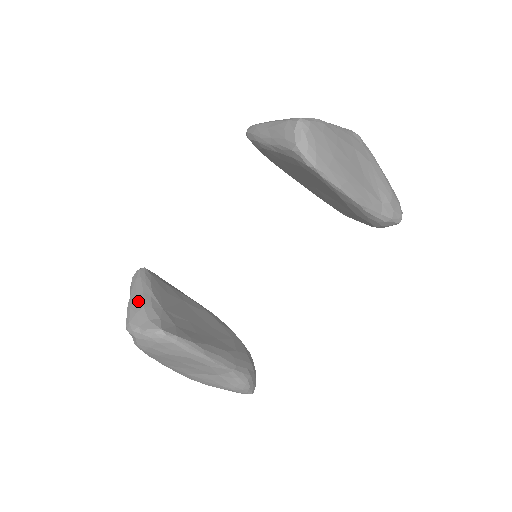
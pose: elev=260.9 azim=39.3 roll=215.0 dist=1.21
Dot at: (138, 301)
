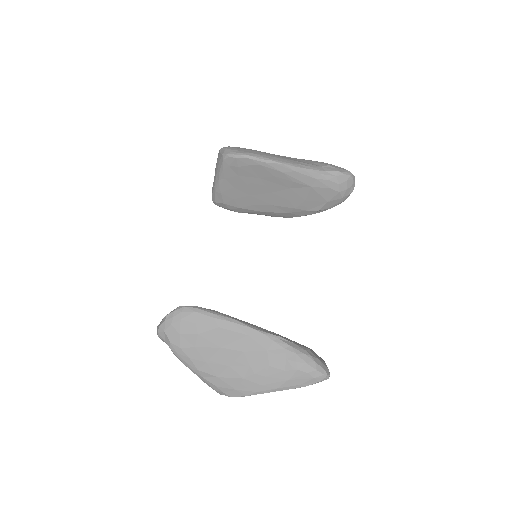
Dot at: occluded
